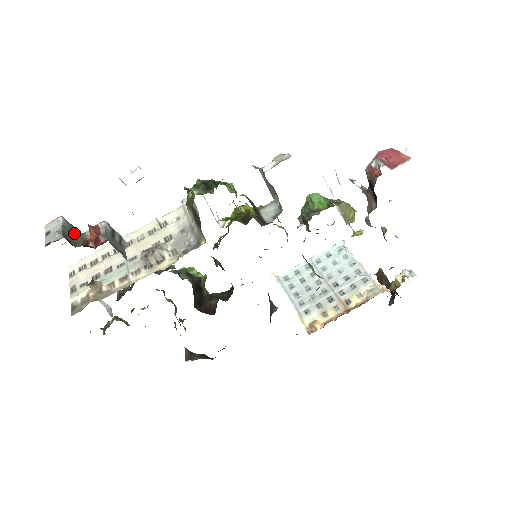
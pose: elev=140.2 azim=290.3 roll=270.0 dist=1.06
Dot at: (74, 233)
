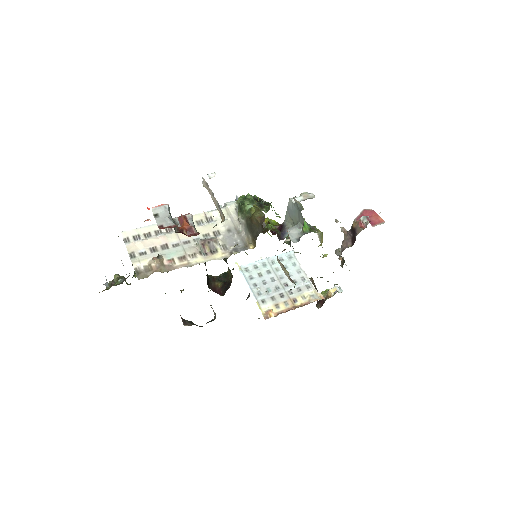
Dot at: (172, 219)
